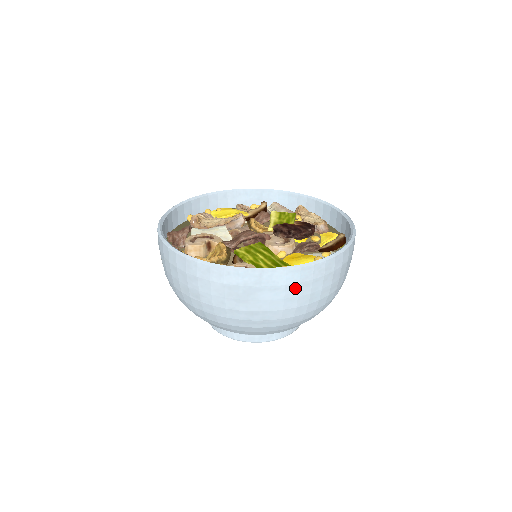
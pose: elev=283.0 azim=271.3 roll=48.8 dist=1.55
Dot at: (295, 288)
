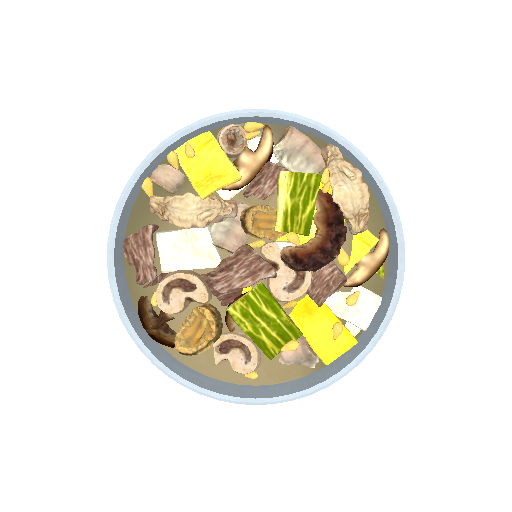
Dot at: occluded
